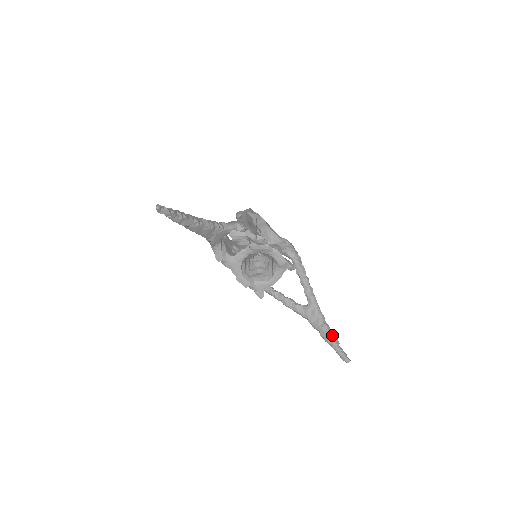
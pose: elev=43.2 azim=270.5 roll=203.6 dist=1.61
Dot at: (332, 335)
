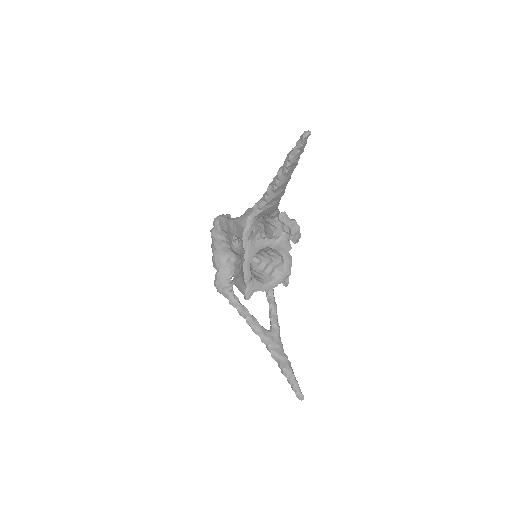
Dot at: occluded
